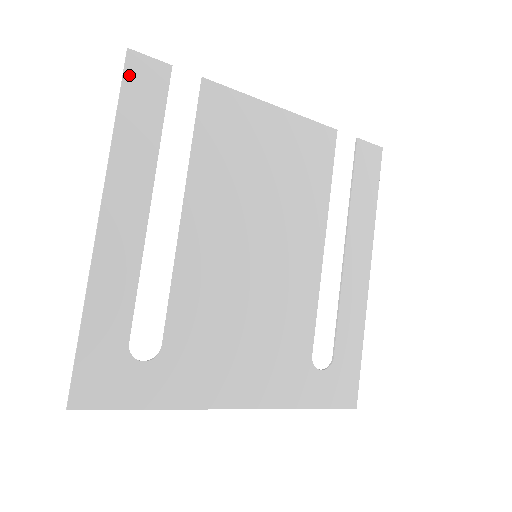
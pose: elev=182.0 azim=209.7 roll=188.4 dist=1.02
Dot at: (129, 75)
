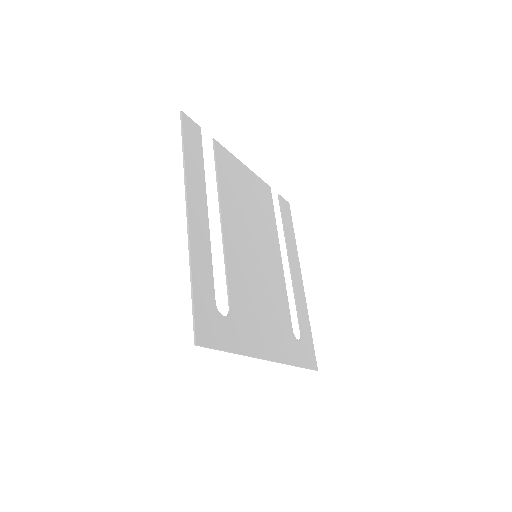
Dot at: (185, 127)
